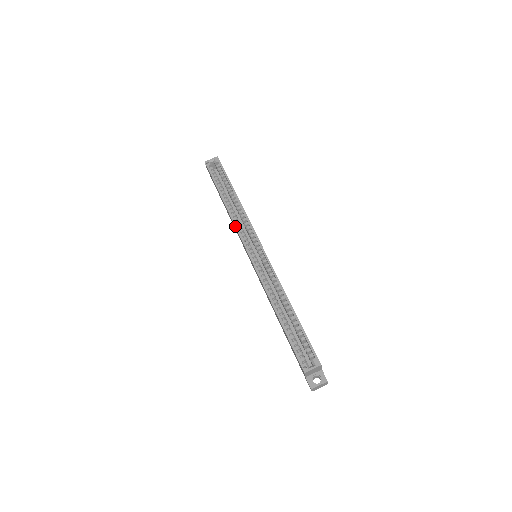
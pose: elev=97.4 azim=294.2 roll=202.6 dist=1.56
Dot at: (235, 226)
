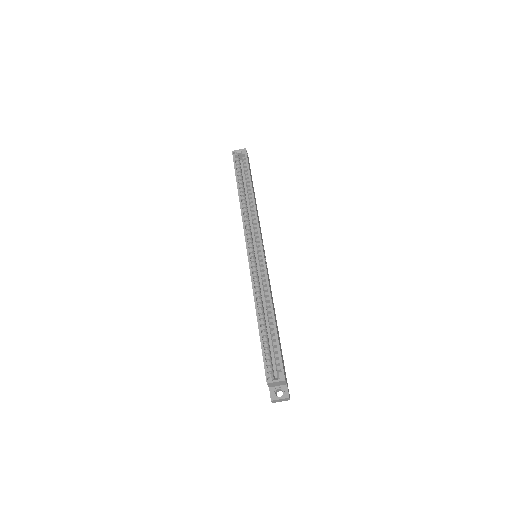
Dot at: occluded
